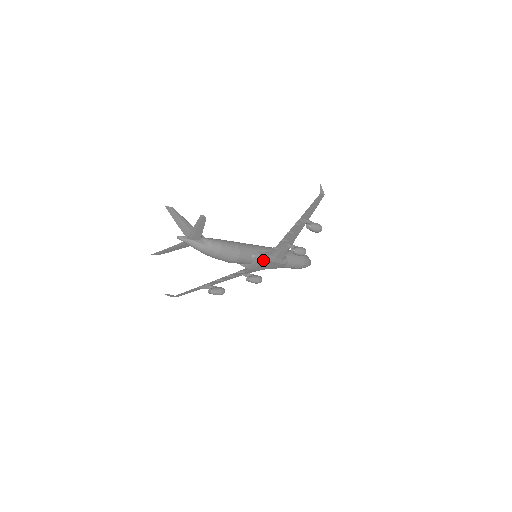
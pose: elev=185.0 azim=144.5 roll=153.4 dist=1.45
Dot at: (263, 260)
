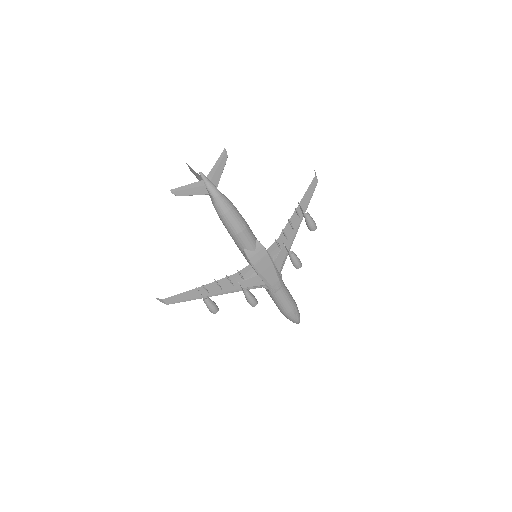
Dot at: (265, 251)
